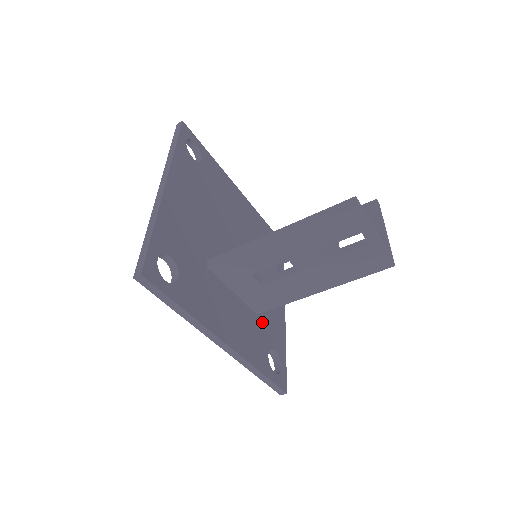
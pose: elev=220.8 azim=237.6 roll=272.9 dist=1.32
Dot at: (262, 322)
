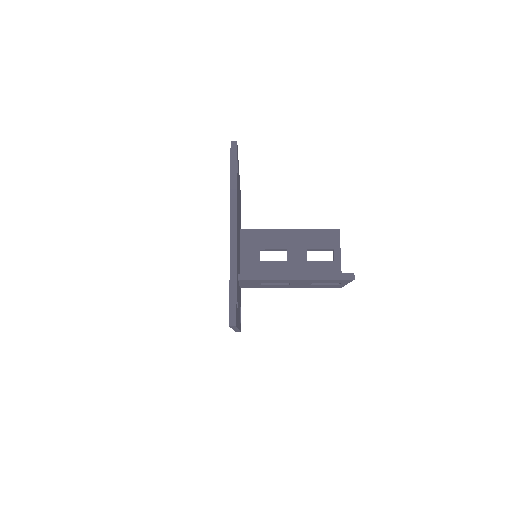
Dot at: occluded
